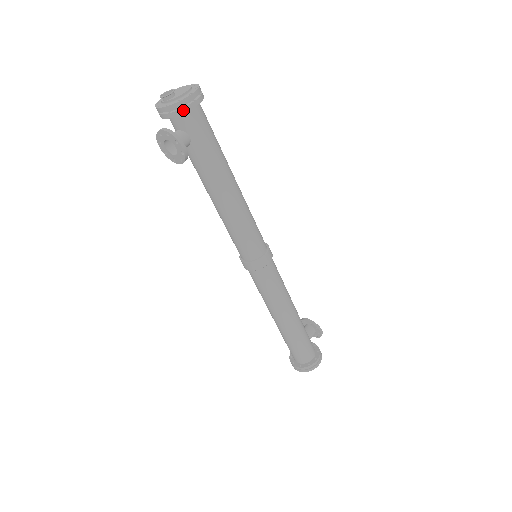
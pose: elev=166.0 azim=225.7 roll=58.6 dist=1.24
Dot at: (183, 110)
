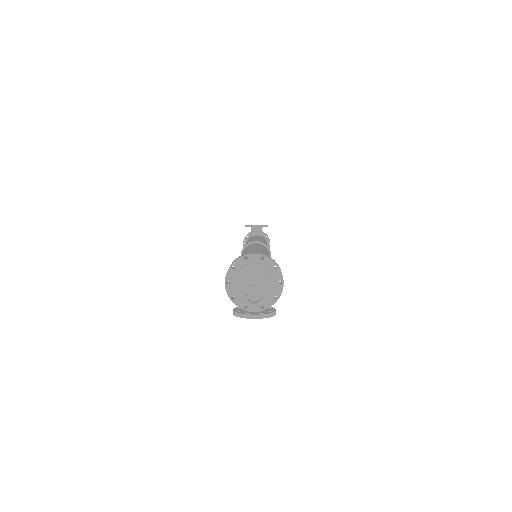
Dot at: (277, 298)
